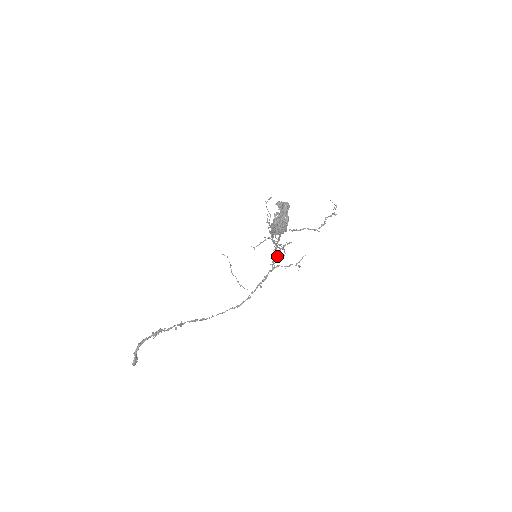
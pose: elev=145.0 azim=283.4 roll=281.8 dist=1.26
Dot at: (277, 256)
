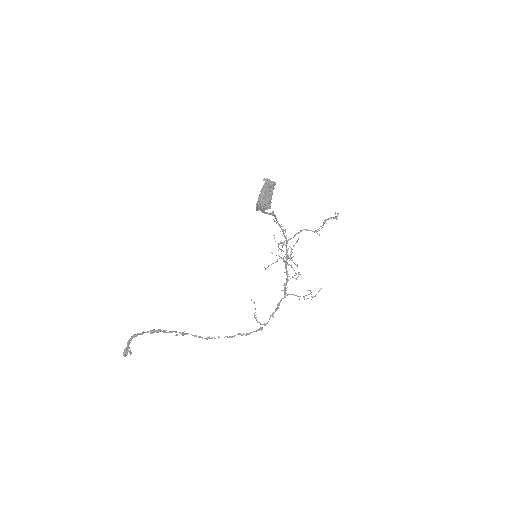
Dot at: occluded
